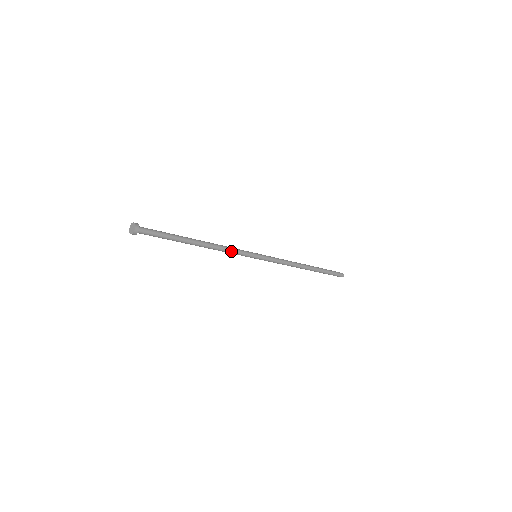
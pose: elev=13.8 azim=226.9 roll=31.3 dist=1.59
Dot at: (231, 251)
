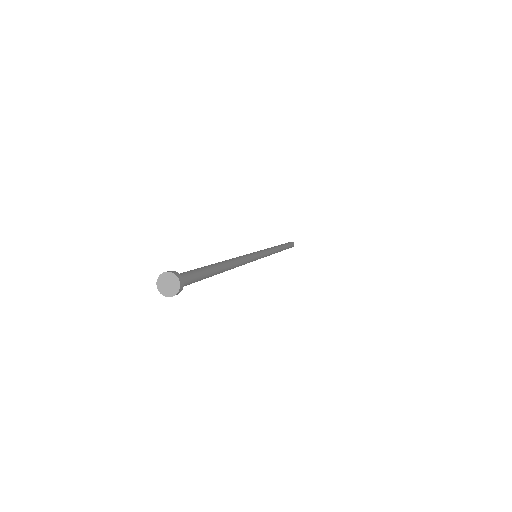
Dot at: (246, 260)
